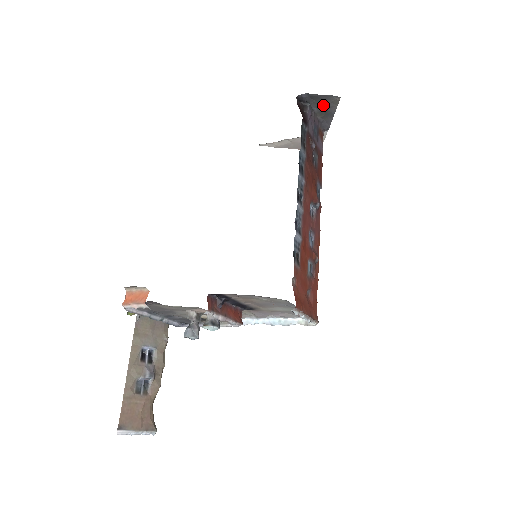
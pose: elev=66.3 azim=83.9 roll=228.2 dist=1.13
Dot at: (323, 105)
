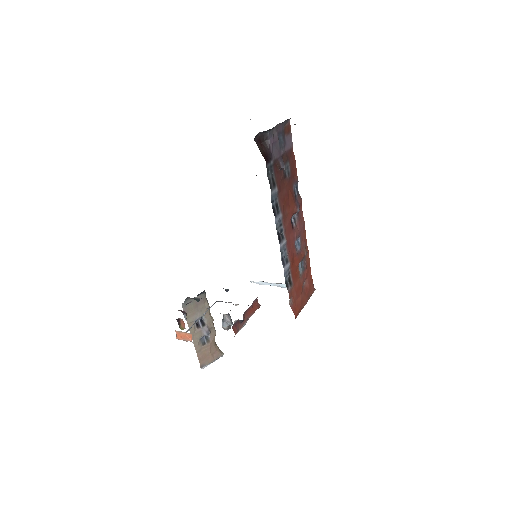
Dot at: occluded
